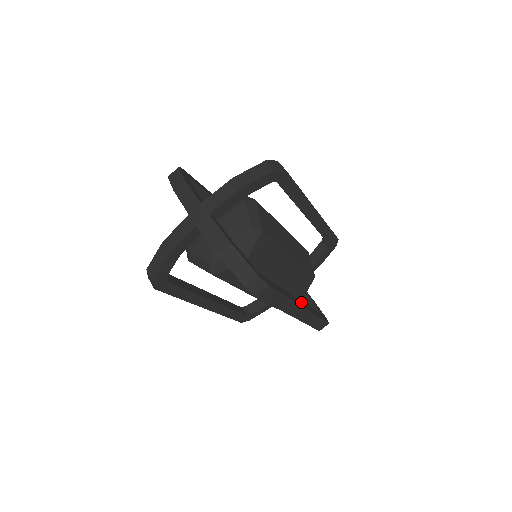
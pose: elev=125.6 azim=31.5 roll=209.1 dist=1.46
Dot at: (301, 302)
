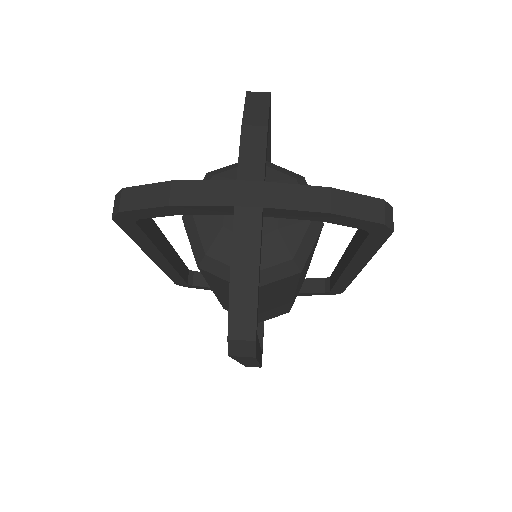
Dot at: occluded
